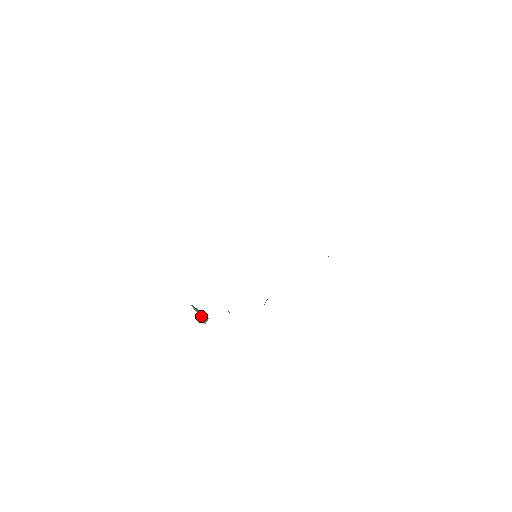
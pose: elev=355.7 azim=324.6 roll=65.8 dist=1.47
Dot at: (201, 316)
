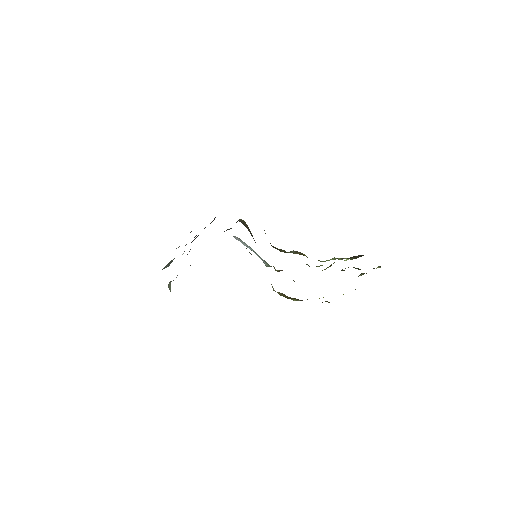
Dot at: (170, 284)
